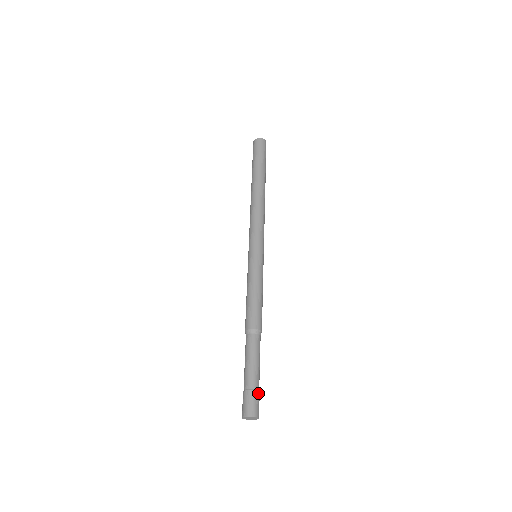
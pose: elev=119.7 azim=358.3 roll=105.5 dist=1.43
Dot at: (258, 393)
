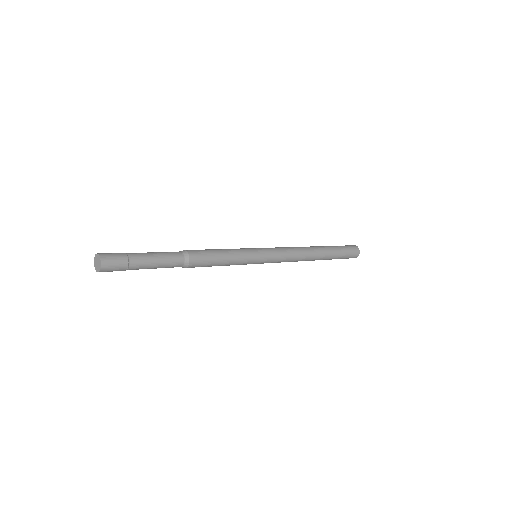
Dot at: (126, 263)
